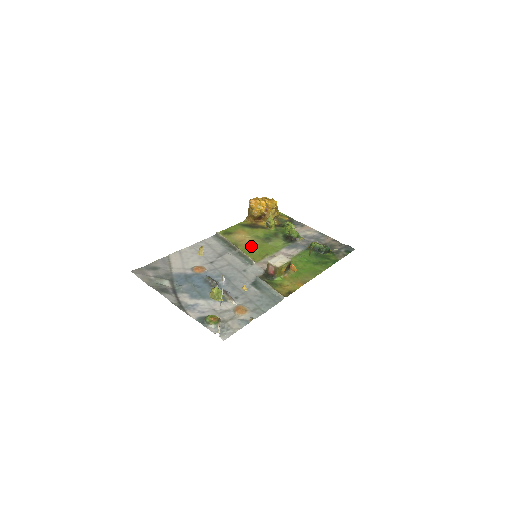
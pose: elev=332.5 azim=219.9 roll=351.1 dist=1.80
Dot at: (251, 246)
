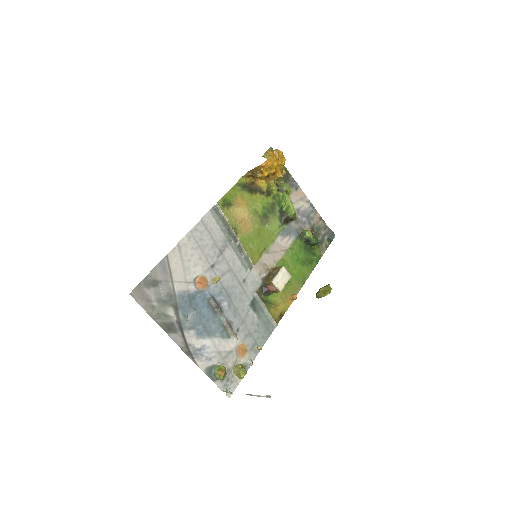
Dot at: (250, 233)
